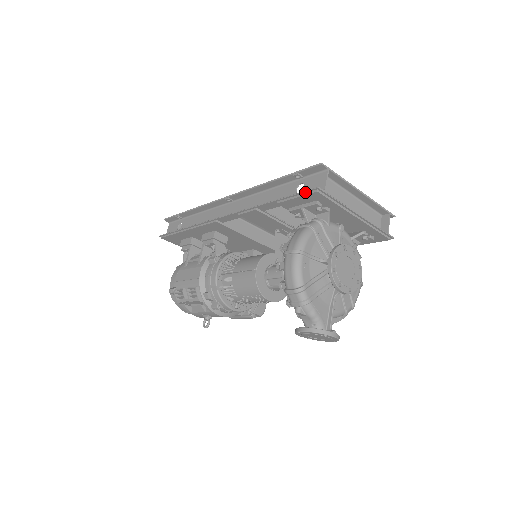
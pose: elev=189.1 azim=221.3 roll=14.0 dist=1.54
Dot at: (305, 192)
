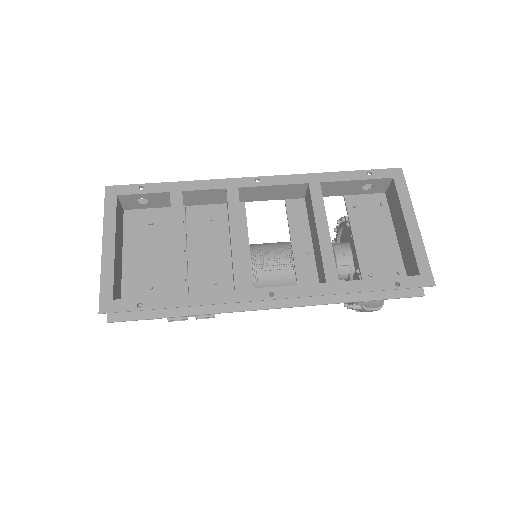
Dot at: (407, 297)
